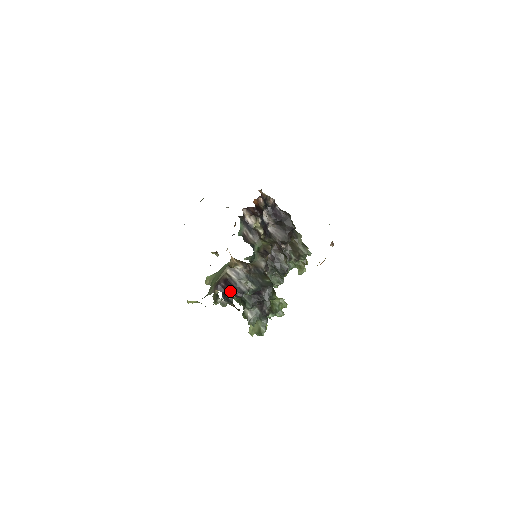
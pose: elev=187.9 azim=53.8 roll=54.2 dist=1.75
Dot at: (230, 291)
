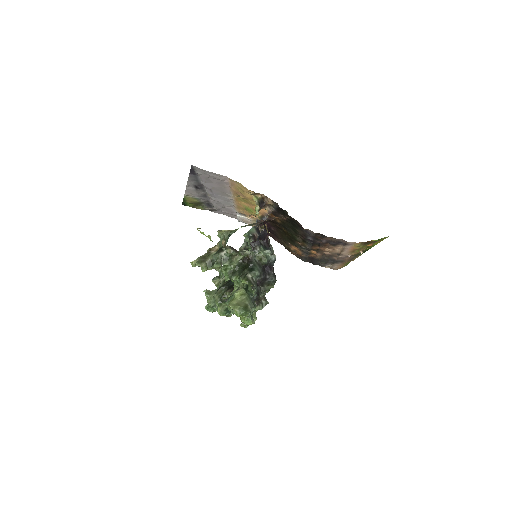
Dot at: (267, 236)
